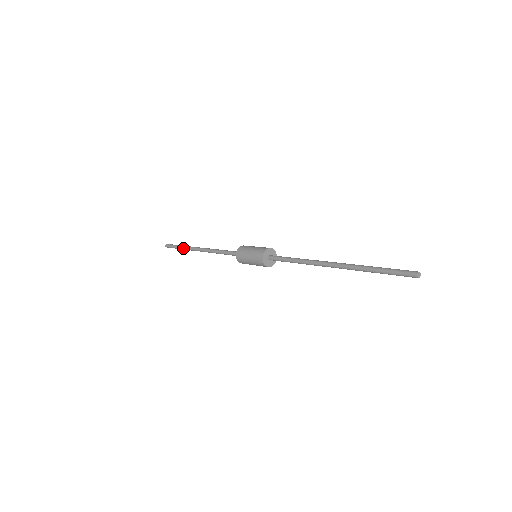
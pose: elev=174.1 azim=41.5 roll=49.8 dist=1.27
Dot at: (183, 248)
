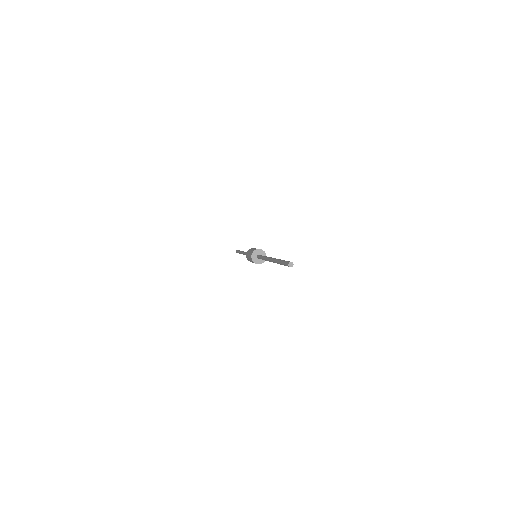
Dot at: (240, 253)
